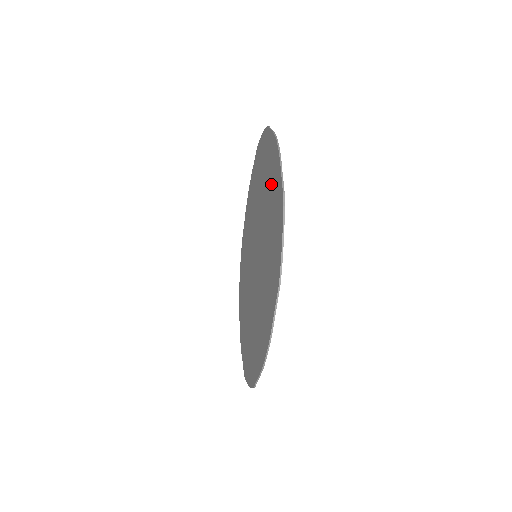
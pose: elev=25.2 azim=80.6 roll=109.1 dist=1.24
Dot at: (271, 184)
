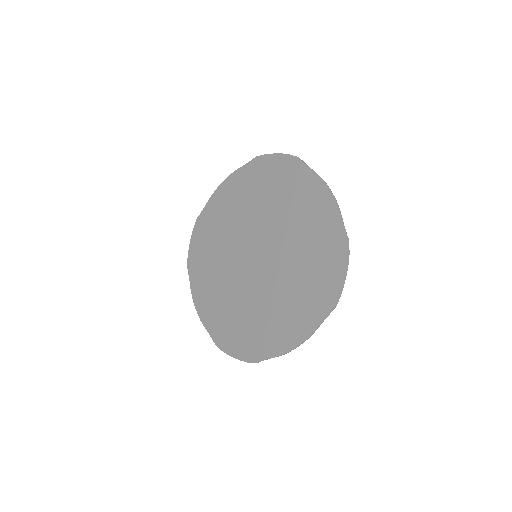
Dot at: (312, 217)
